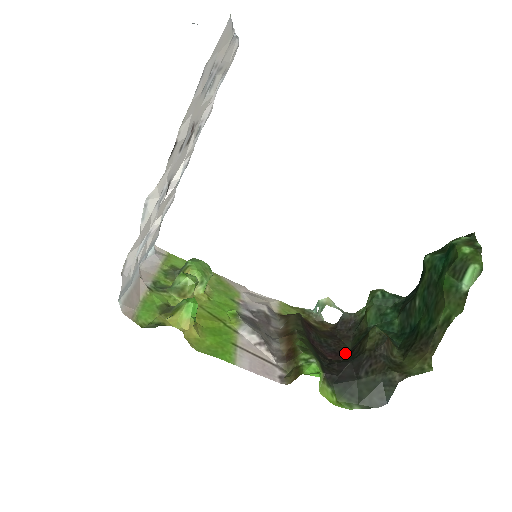
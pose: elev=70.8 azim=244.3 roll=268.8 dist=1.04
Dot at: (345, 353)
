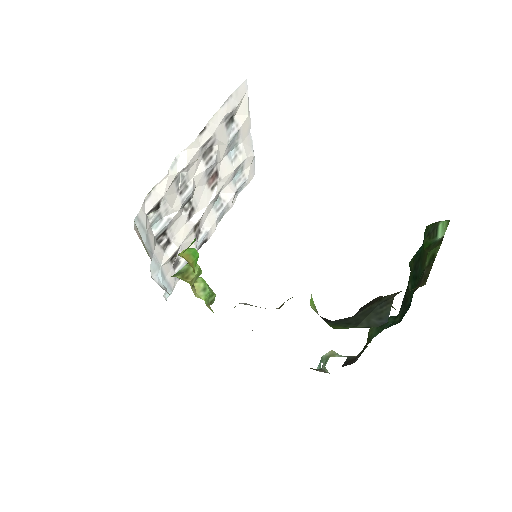
Dot at: occluded
